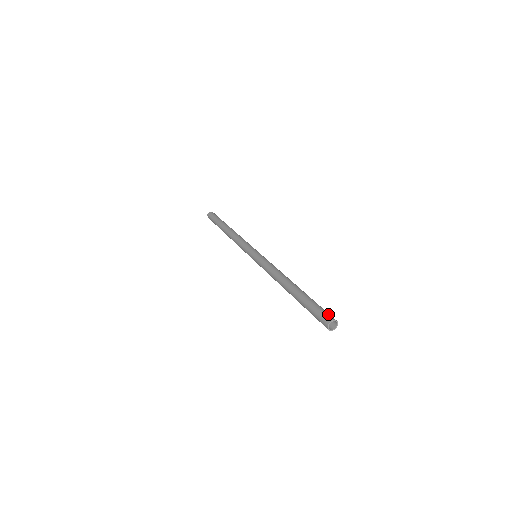
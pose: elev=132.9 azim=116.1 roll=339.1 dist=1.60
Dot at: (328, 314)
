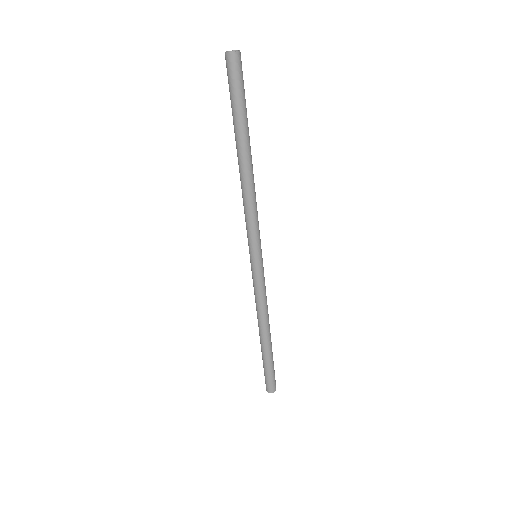
Dot at: occluded
